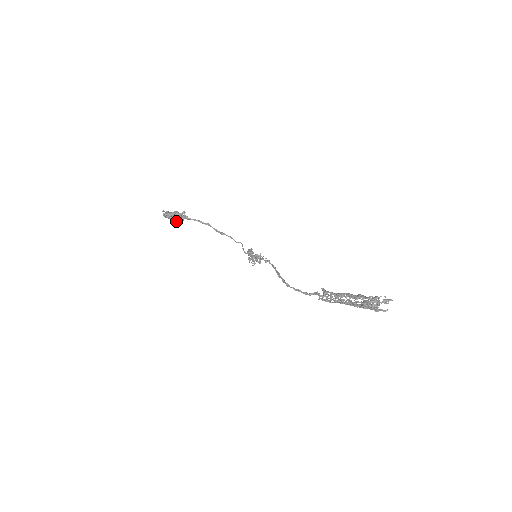
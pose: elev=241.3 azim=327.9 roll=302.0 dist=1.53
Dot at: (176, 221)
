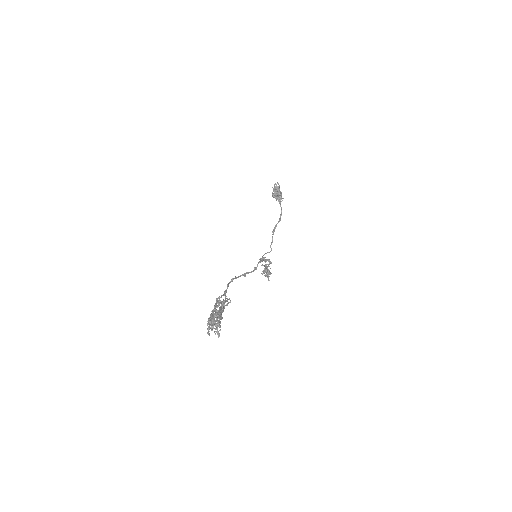
Dot at: (272, 194)
